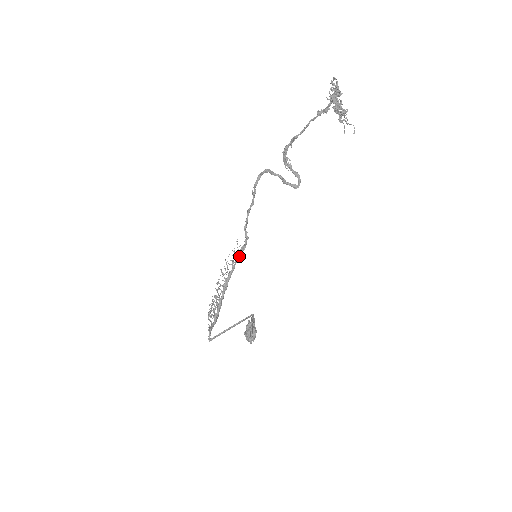
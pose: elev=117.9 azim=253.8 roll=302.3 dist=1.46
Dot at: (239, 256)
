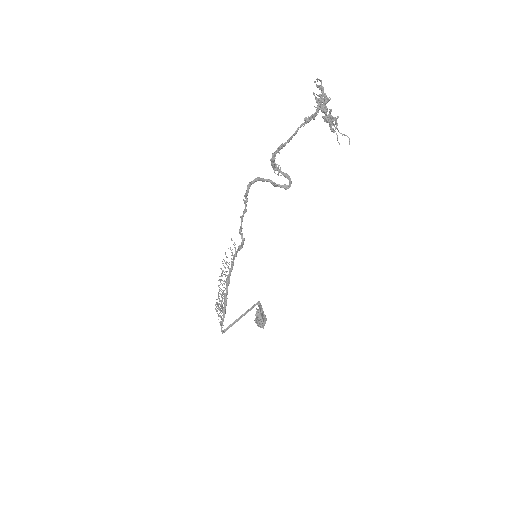
Dot at: occluded
